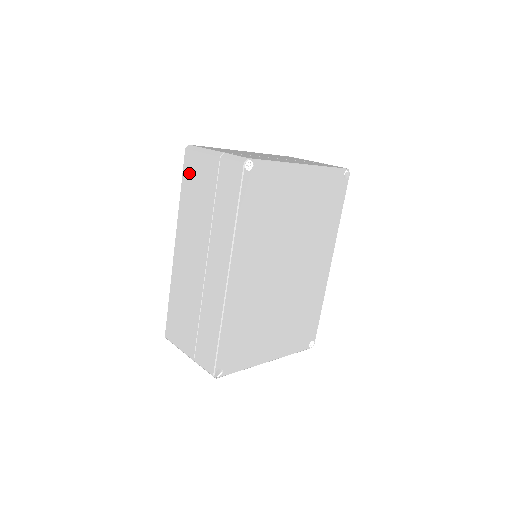
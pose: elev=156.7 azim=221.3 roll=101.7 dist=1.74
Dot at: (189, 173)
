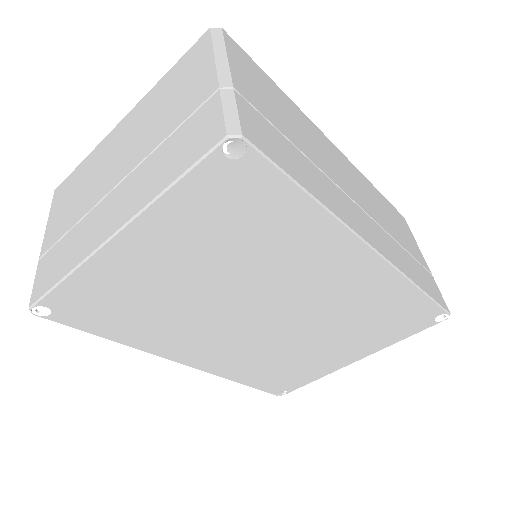
Dot at: occluded
